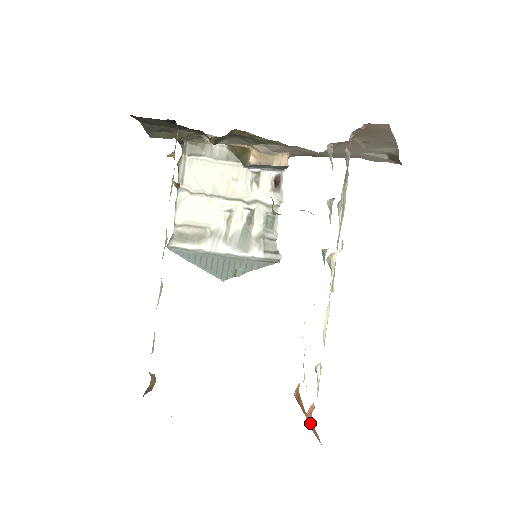
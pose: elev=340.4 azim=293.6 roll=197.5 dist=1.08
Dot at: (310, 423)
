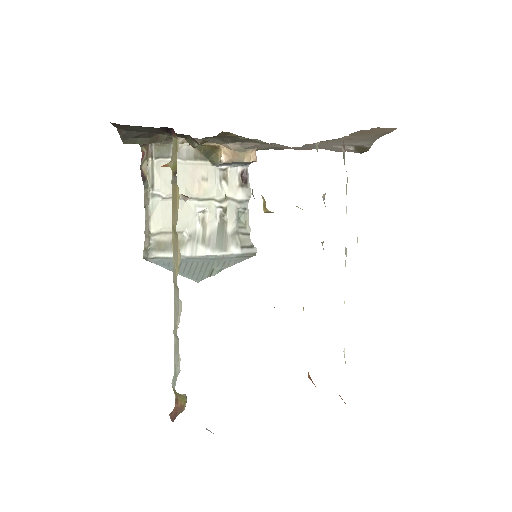
Dot at: (342, 399)
